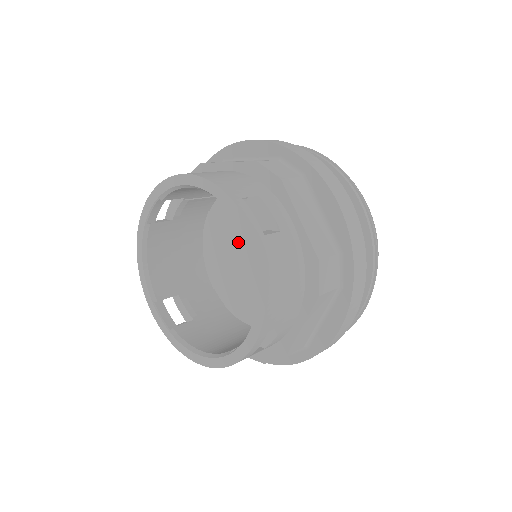
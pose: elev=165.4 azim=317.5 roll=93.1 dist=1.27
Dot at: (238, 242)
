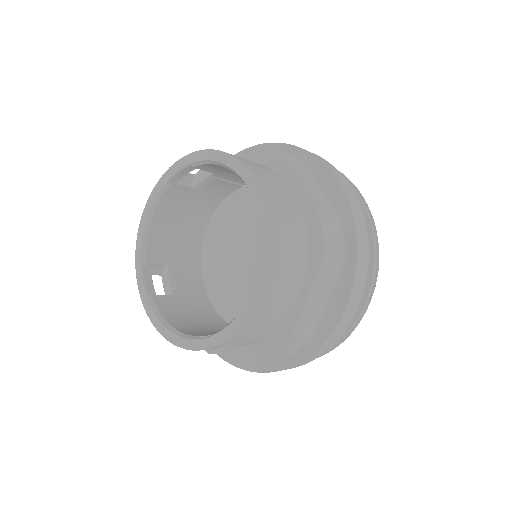
Dot at: (237, 266)
